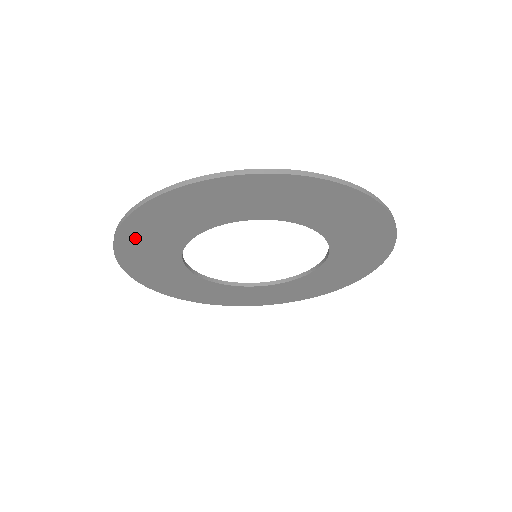
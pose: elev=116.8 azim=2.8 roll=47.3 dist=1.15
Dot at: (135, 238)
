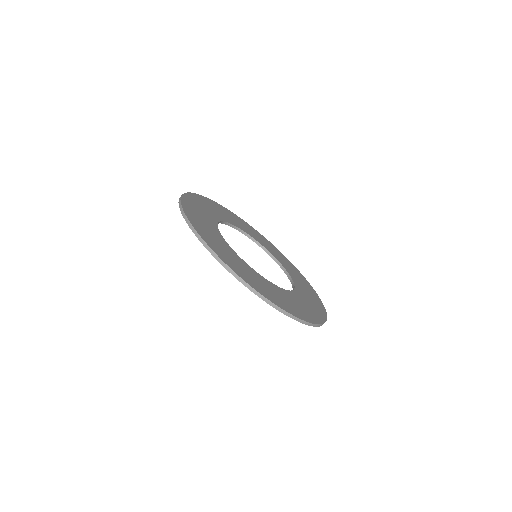
Dot at: occluded
